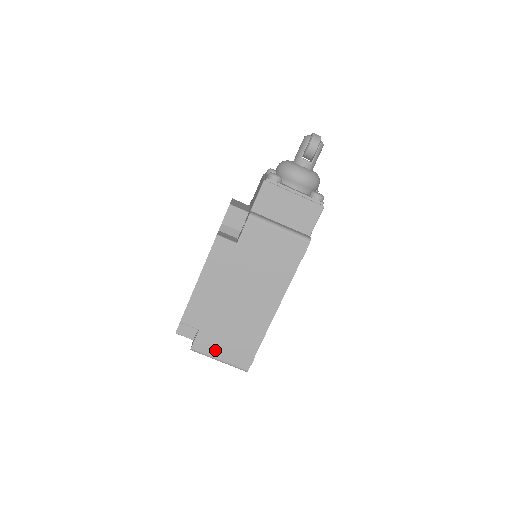
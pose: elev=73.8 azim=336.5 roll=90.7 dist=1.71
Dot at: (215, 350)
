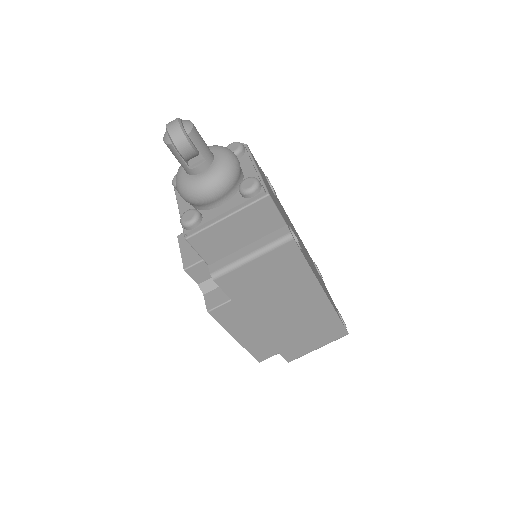
Dot at: (307, 349)
